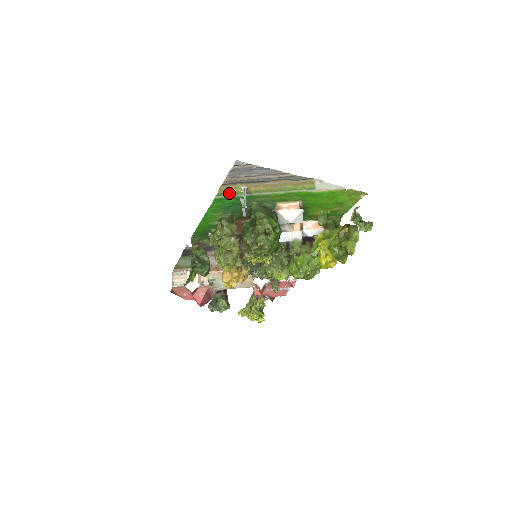
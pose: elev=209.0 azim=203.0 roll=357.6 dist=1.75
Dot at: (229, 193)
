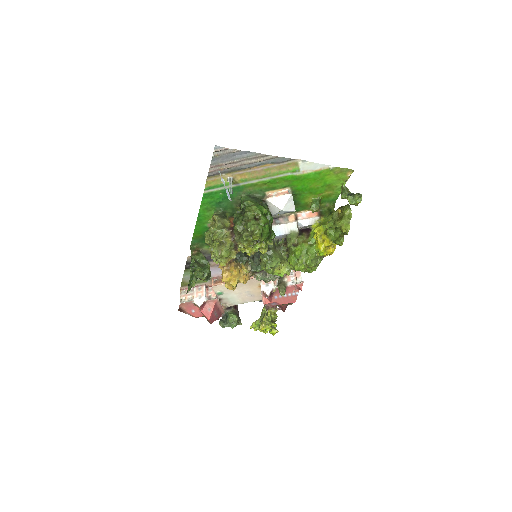
Dot at: (216, 186)
